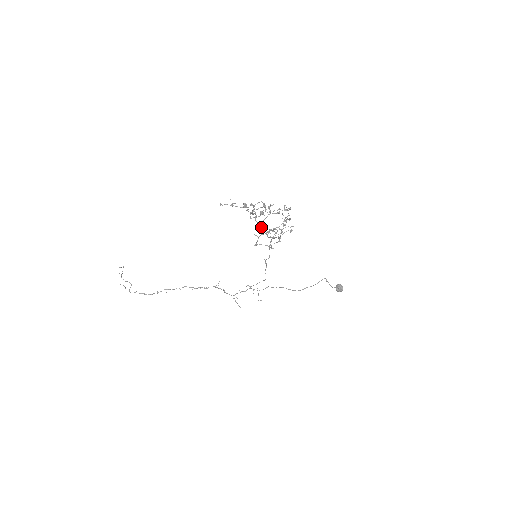
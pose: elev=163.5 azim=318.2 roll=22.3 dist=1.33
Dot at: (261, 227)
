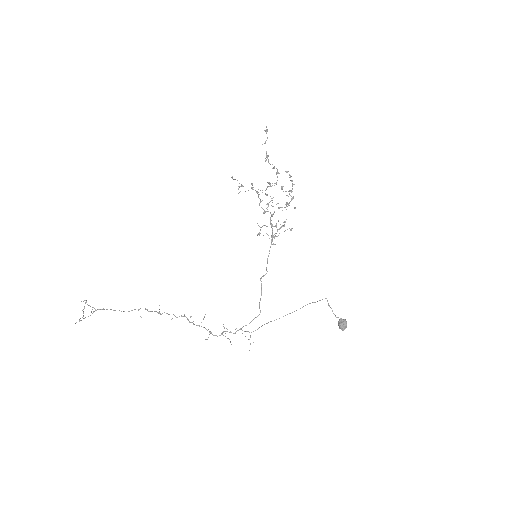
Dot at: (267, 203)
